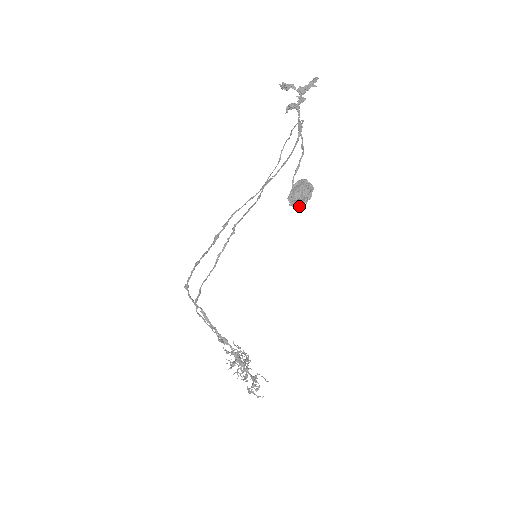
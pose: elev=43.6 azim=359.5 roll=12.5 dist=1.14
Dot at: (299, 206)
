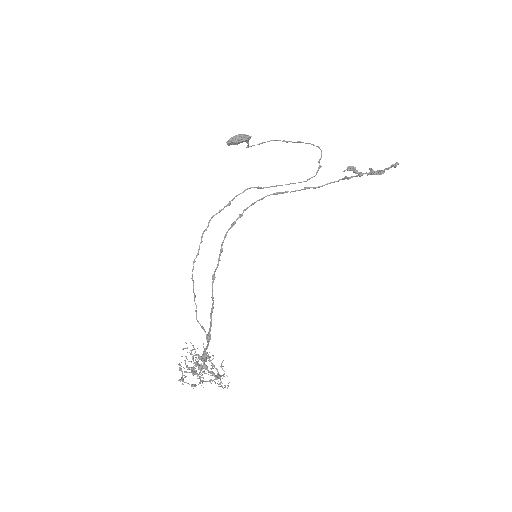
Dot at: (228, 141)
